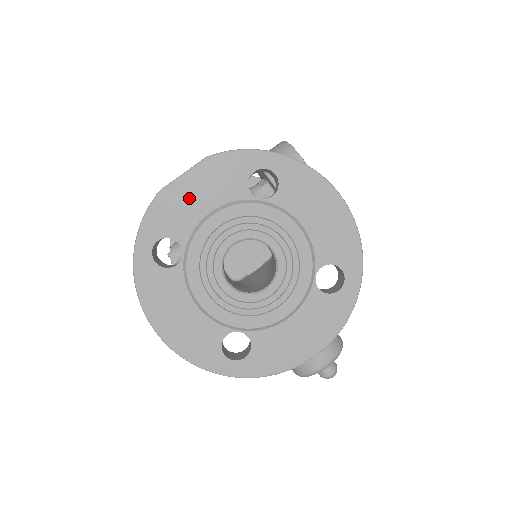
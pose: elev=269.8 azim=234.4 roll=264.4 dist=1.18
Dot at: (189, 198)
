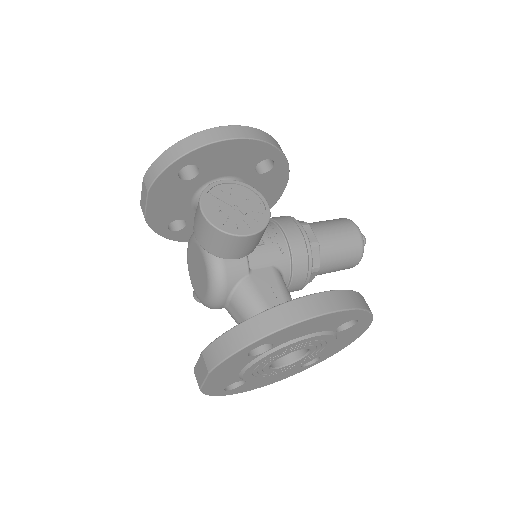
Dot at: (221, 379)
